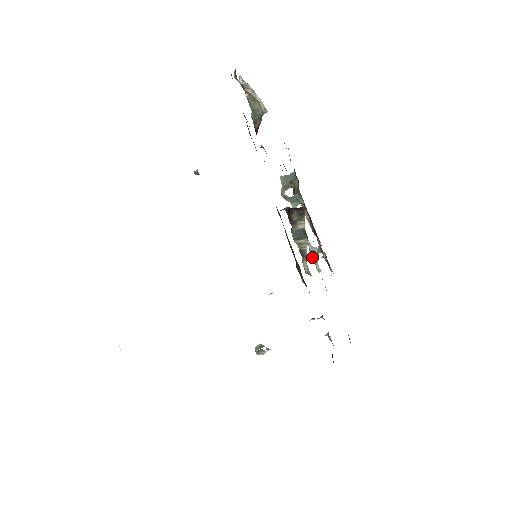
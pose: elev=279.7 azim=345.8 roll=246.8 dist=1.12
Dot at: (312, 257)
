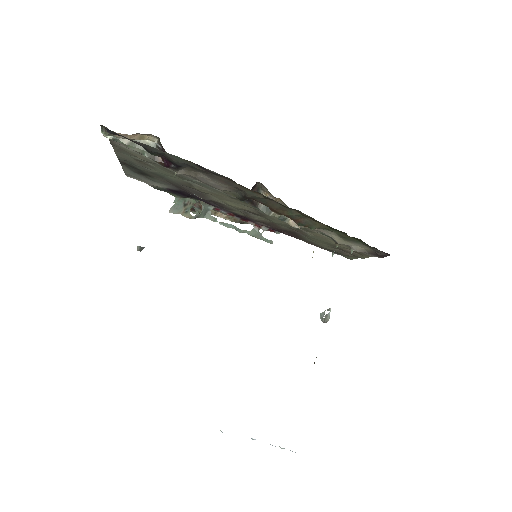
Dot at: occluded
